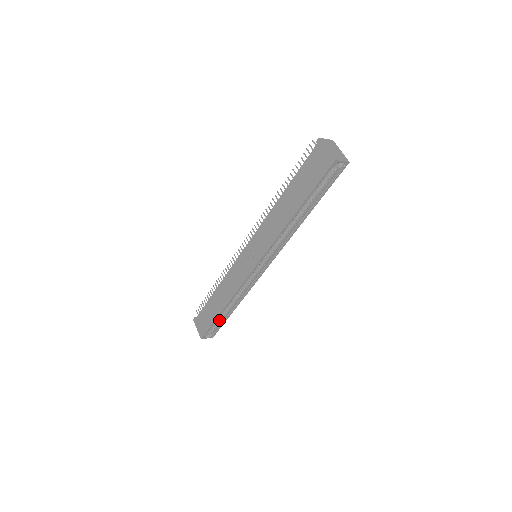
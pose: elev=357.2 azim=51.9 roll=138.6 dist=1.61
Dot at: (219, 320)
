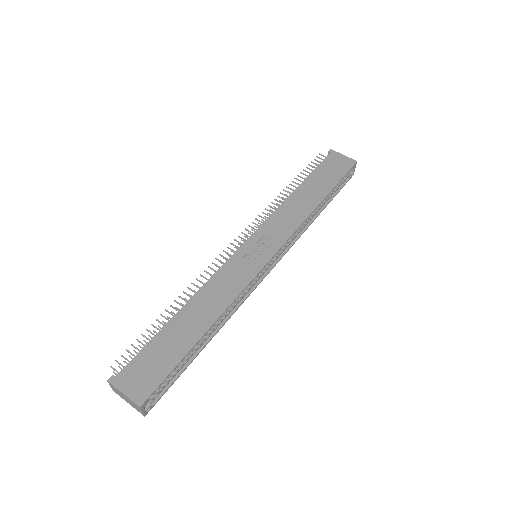
Dot at: occluded
